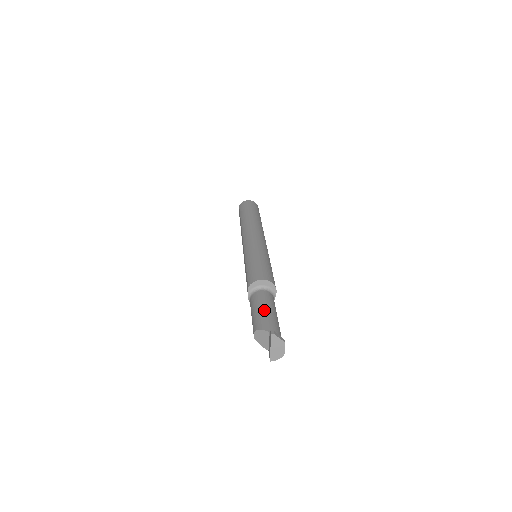
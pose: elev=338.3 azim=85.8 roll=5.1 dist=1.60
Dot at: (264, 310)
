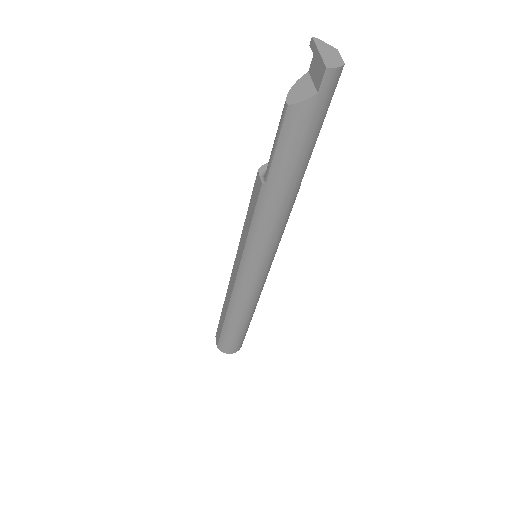
Dot at: occluded
